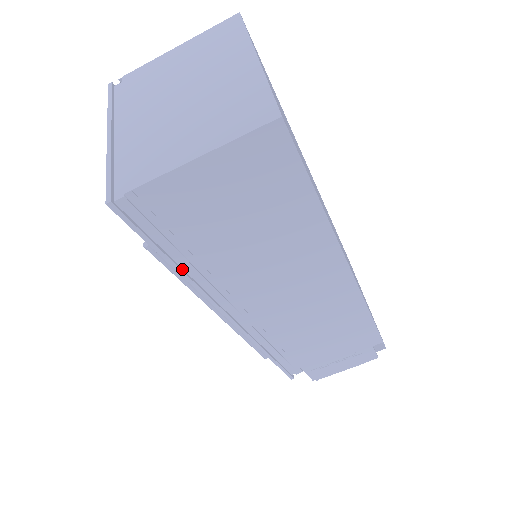
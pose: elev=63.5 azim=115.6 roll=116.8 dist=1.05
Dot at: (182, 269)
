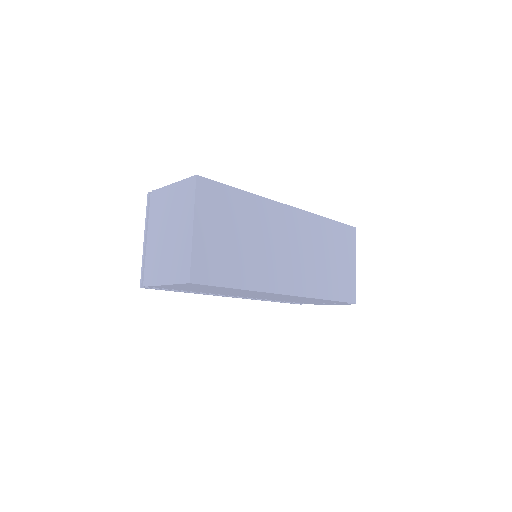
Dot at: occluded
